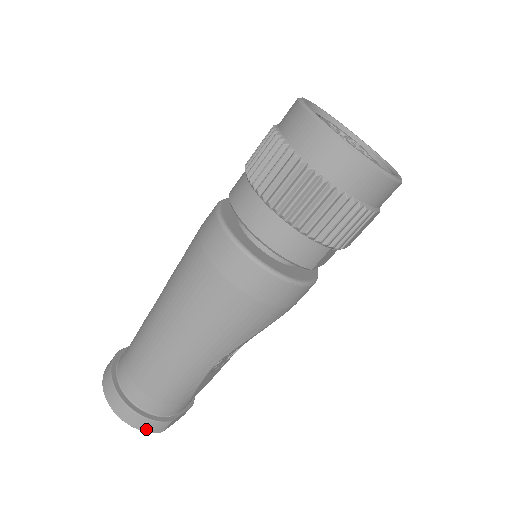
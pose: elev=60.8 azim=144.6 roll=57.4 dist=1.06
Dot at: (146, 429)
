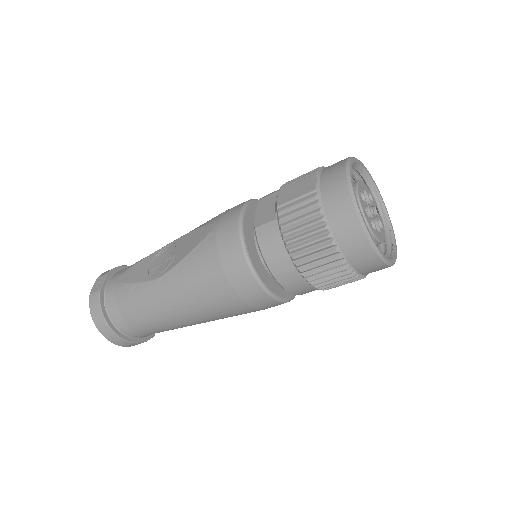
Dot at: occluded
